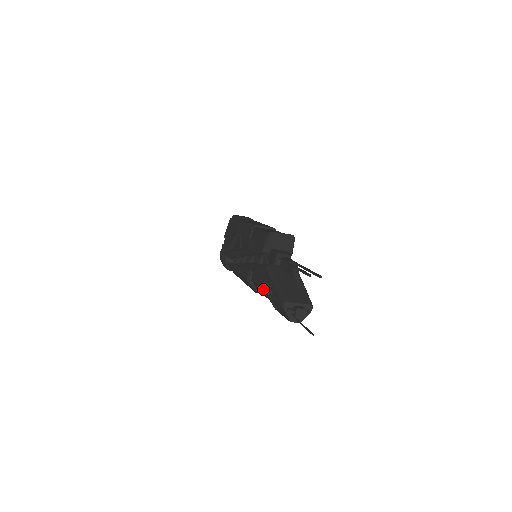
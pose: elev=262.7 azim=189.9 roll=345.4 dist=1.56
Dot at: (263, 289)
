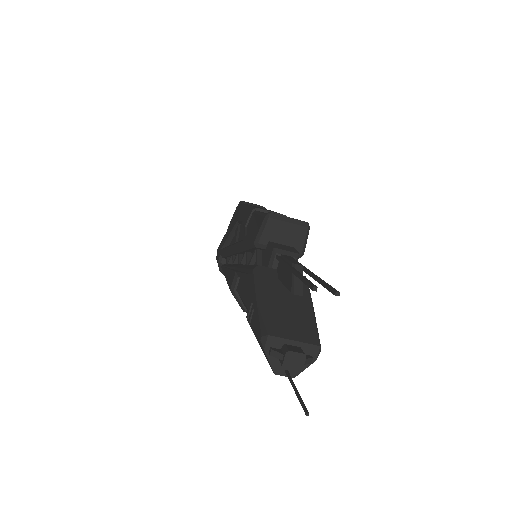
Dot at: (246, 306)
